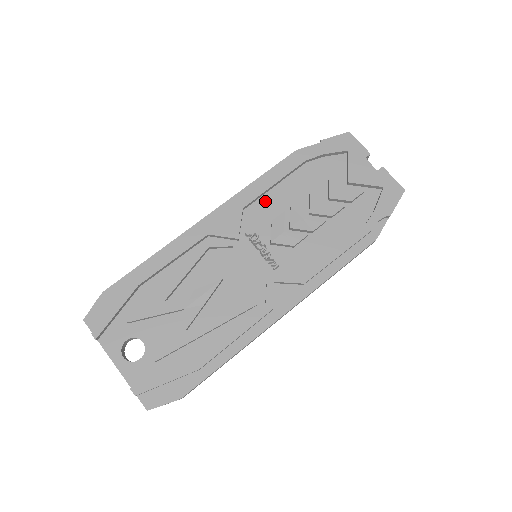
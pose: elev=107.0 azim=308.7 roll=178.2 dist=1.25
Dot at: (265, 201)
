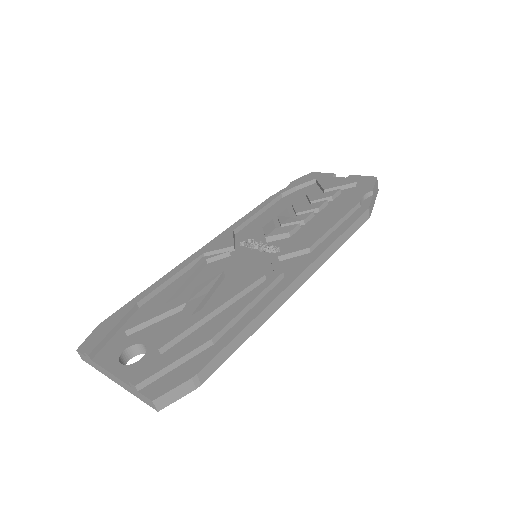
Dot at: (253, 224)
